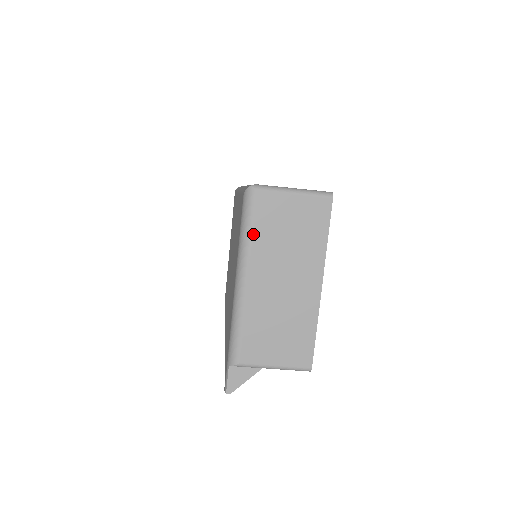
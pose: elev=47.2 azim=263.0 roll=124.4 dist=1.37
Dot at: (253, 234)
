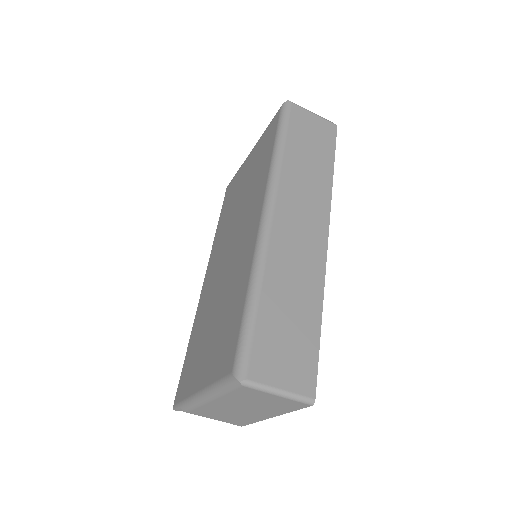
Dot at: (227, 394)
